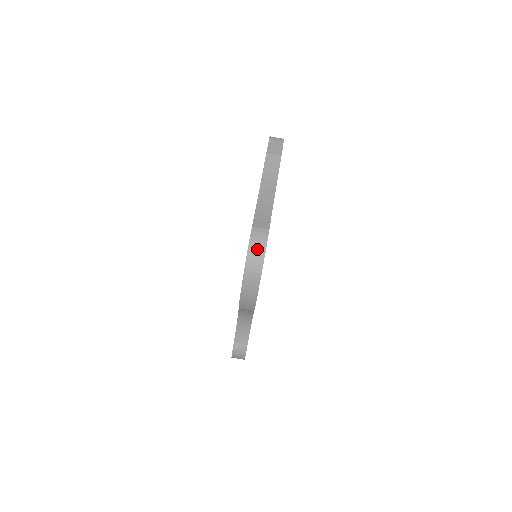
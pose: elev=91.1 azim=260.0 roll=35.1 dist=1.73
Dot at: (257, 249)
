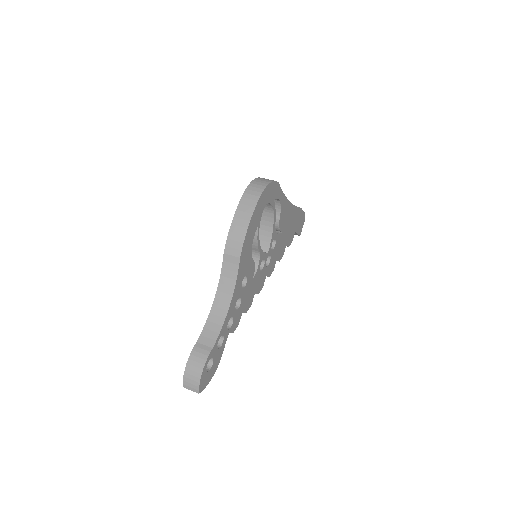
Dot at: (264, 180)
